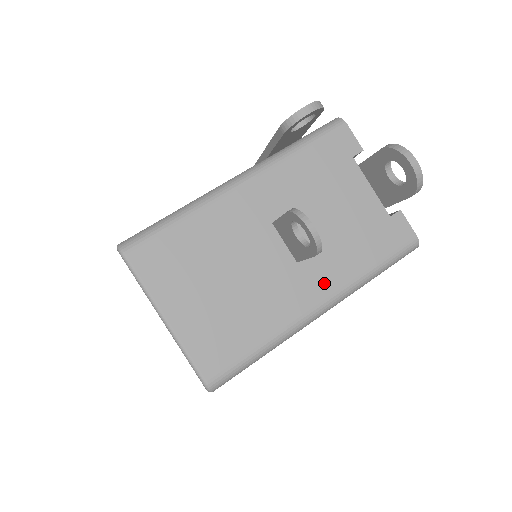
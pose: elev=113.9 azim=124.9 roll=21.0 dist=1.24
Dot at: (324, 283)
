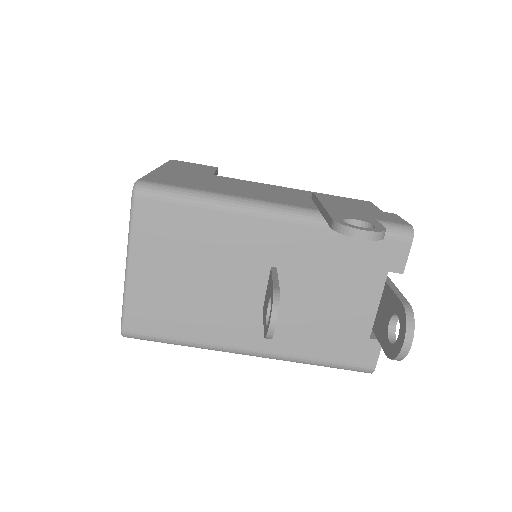
Dot at: (269, 340)
